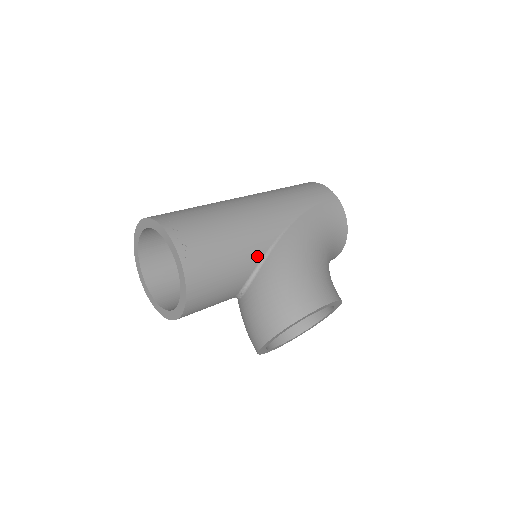
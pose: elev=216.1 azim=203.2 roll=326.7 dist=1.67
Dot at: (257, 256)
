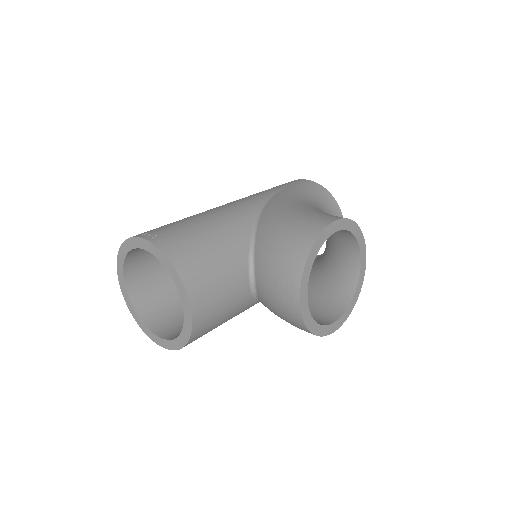
Dot at: (245, 231)
